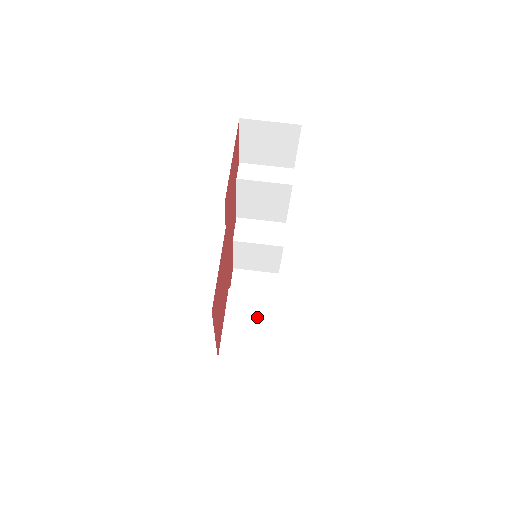
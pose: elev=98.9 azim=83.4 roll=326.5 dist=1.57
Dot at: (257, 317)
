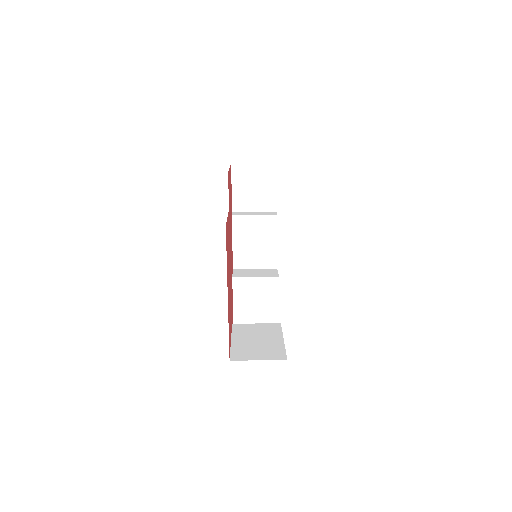
Dot at: (264, 336)
